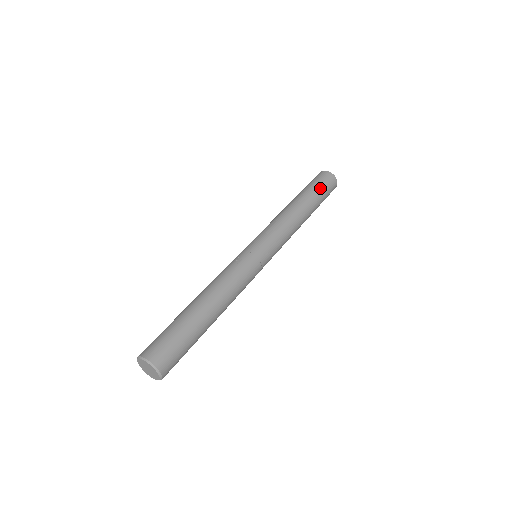
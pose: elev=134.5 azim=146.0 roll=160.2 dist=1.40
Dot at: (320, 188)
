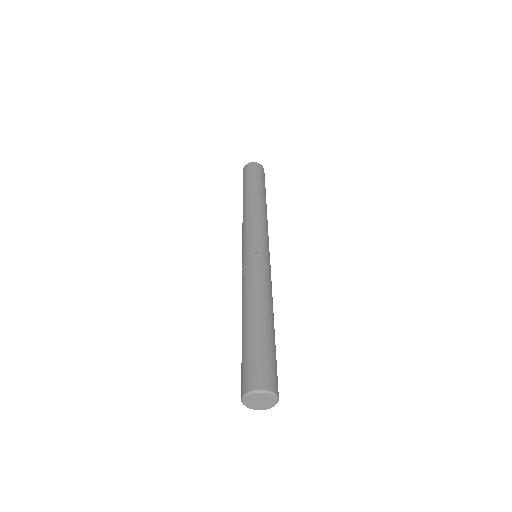
Dot at: (250, 177)
